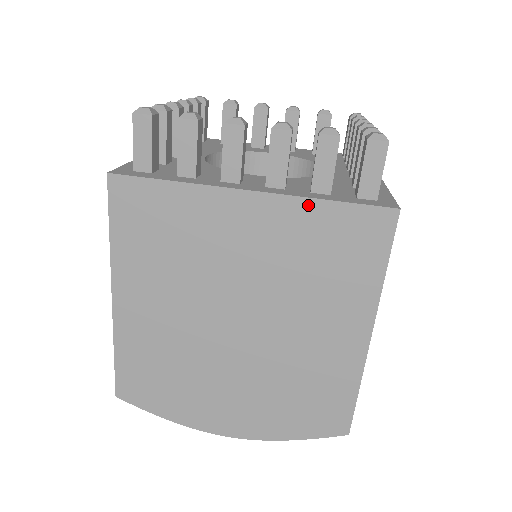
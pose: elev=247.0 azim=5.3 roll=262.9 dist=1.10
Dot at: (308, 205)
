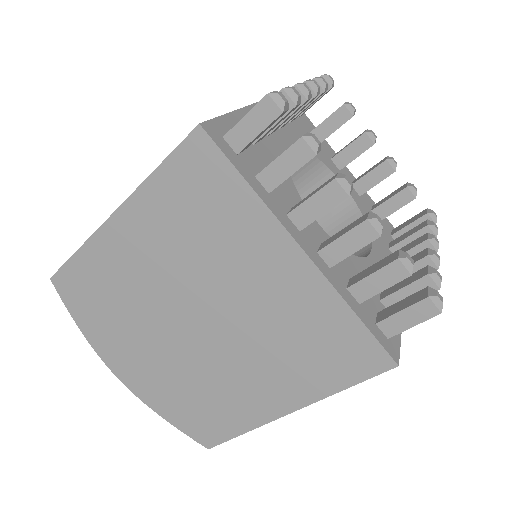
Dot at: (336, 301)
